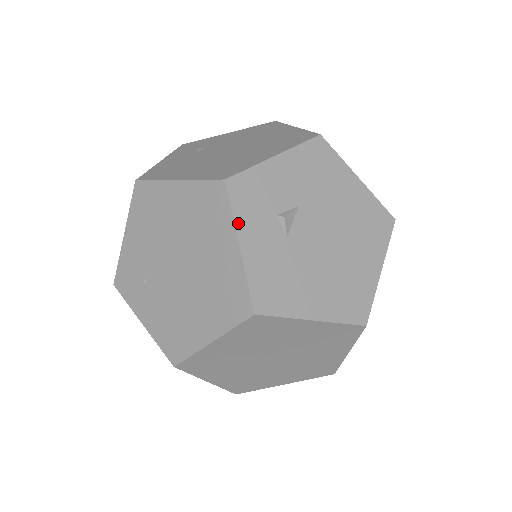
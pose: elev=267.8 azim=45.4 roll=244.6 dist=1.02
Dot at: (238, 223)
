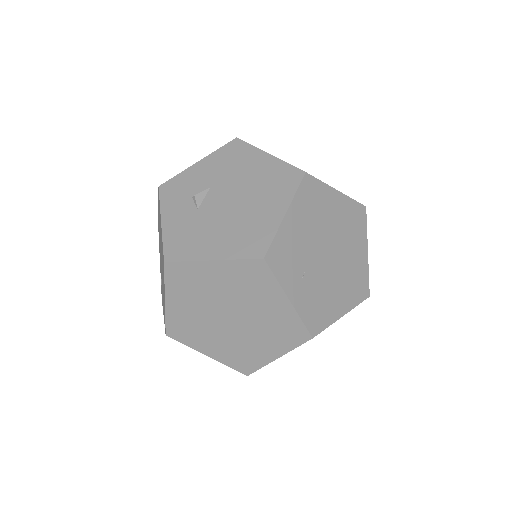
Dot at: (163, 209)
